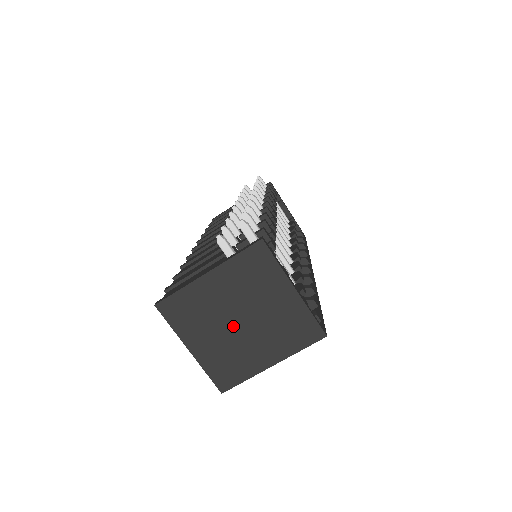
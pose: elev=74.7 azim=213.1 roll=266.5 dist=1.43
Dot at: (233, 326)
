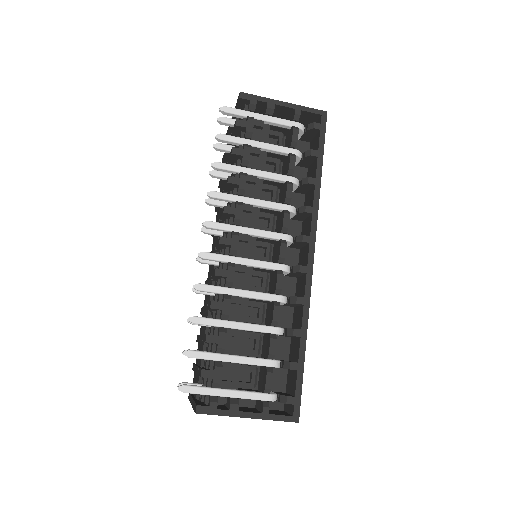
Dot at: occluded
